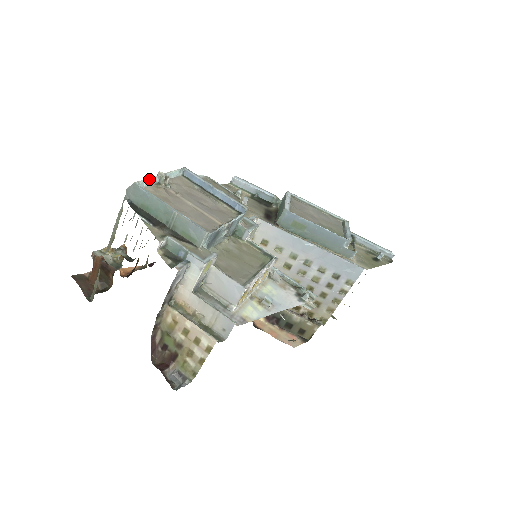
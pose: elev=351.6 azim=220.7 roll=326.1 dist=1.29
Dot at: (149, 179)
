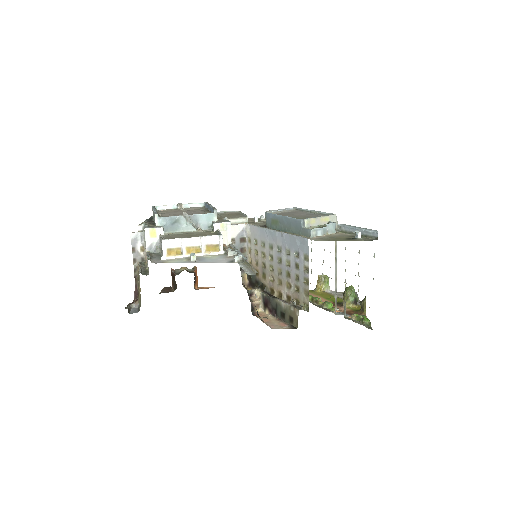
Dot at: (167, 205)
